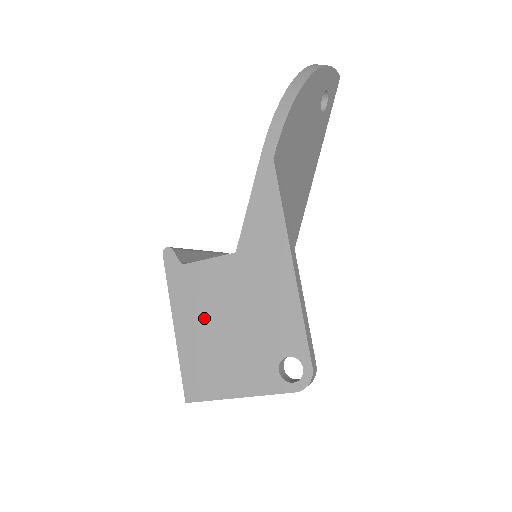
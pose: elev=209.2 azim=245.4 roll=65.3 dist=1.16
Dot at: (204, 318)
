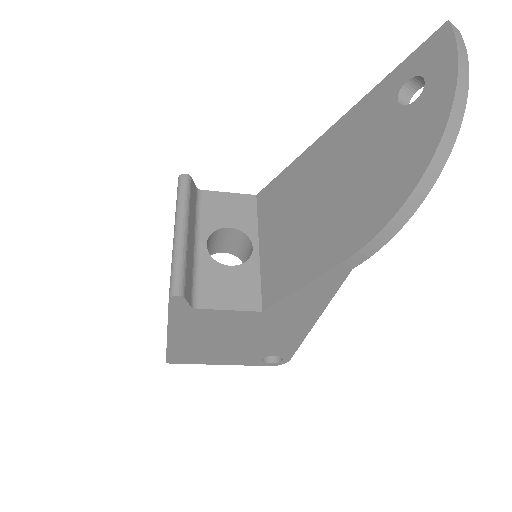
Dot at: (205, 336)
